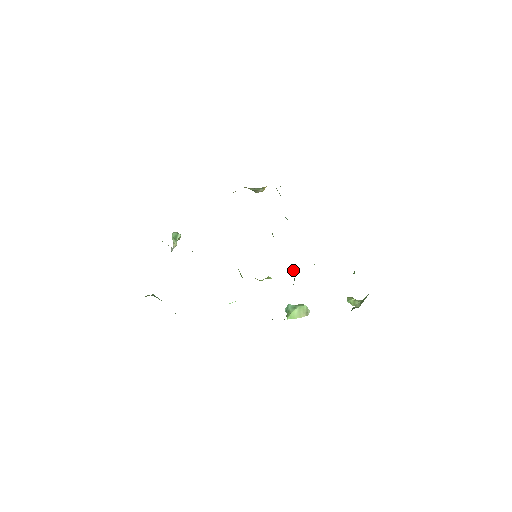
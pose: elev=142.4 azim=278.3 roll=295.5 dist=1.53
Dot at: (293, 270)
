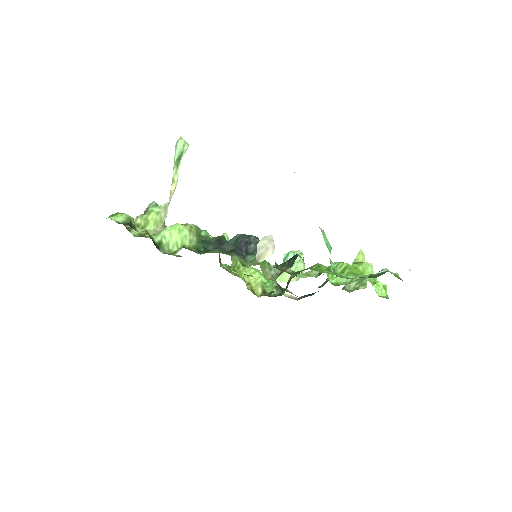
Dot at: (287, 286)
